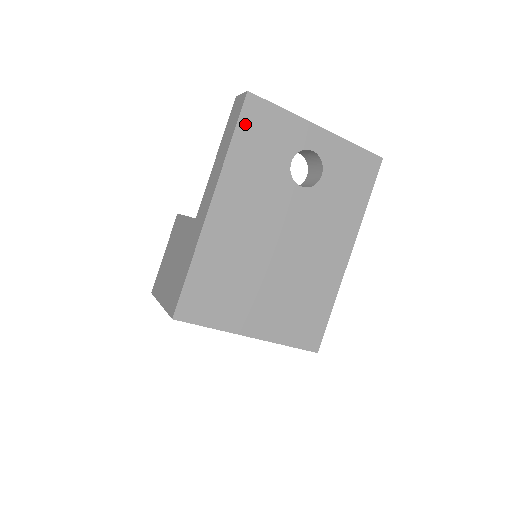
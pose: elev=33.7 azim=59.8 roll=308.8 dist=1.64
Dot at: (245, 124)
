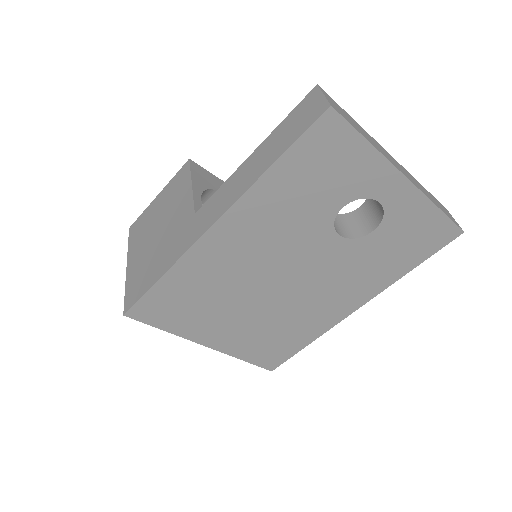
Dot at: (304, 148)
